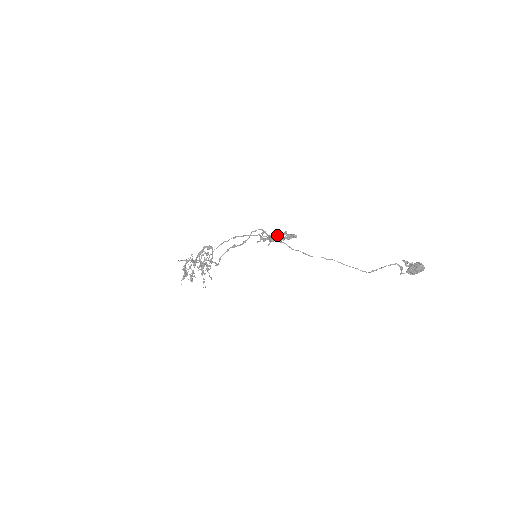
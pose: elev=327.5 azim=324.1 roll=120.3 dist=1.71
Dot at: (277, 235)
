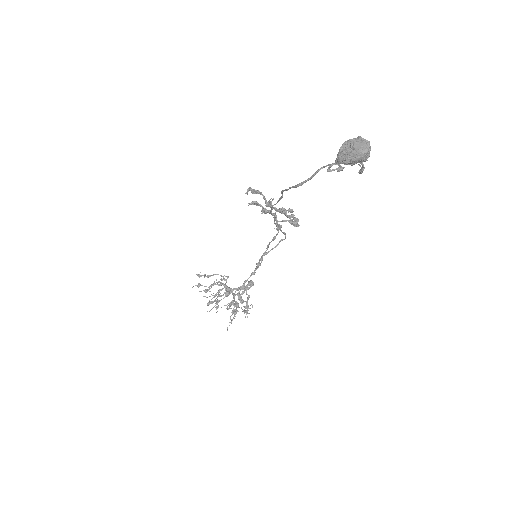
Dot at: occluded
